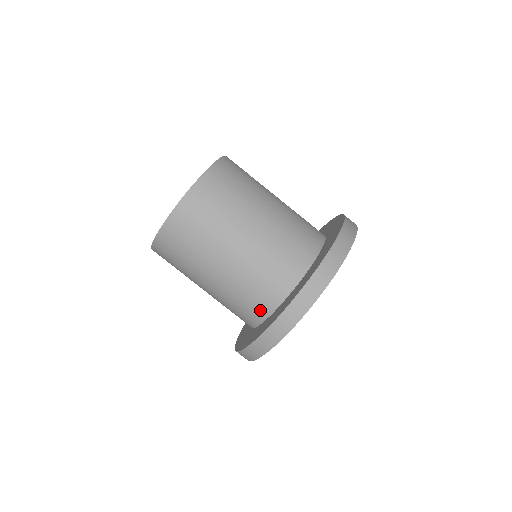
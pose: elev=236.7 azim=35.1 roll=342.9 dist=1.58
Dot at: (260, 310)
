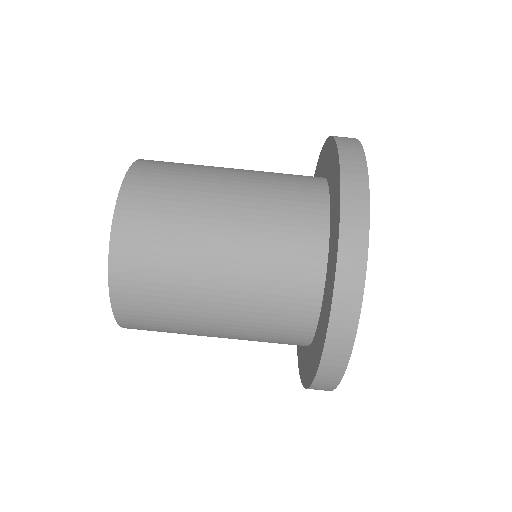
Dot at: (305, 301)
